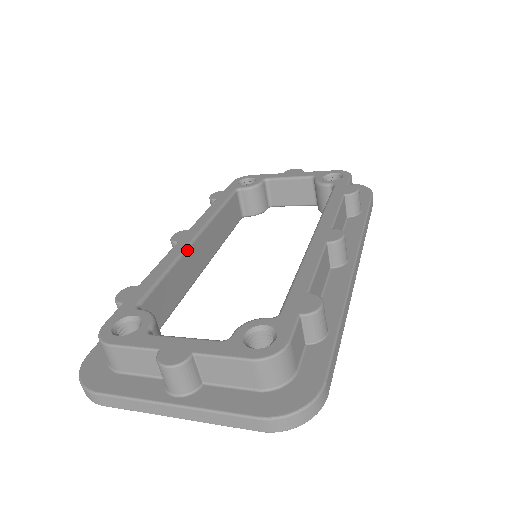
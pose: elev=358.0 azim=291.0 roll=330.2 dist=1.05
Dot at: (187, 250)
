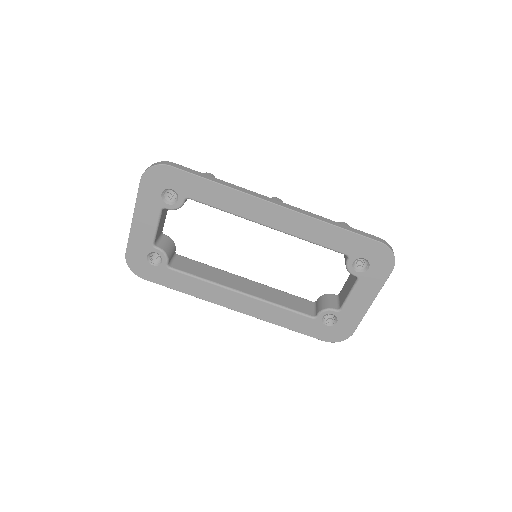
Dot at: (231, 273)
